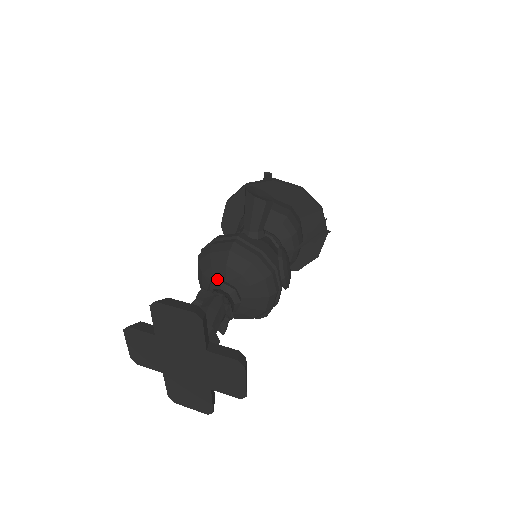
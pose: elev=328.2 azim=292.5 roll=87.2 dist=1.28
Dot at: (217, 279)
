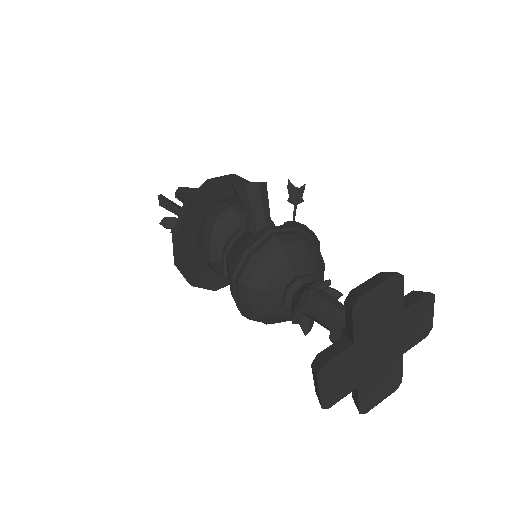
Dot at: (285, 282)
